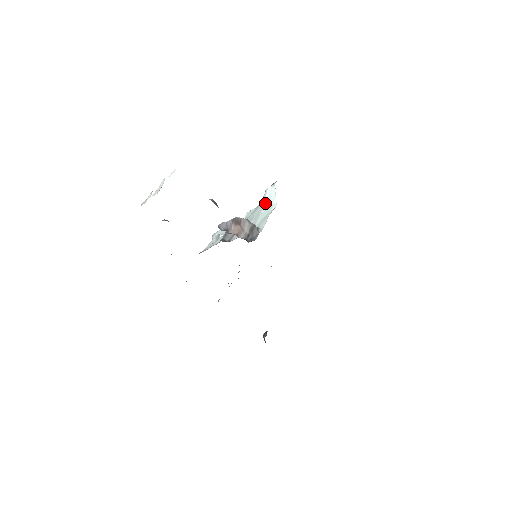
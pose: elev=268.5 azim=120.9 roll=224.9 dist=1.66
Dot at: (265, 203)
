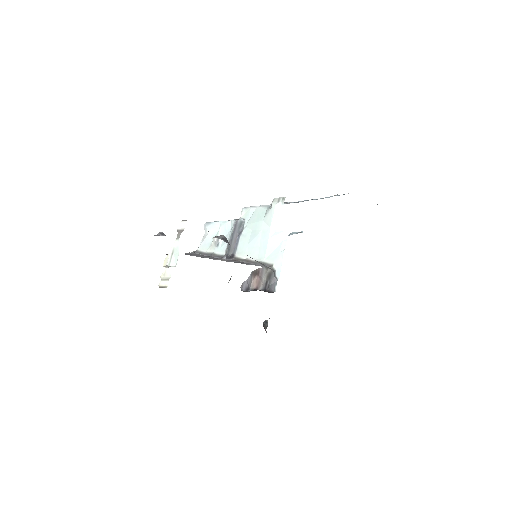
Dot at: (273, 223)
